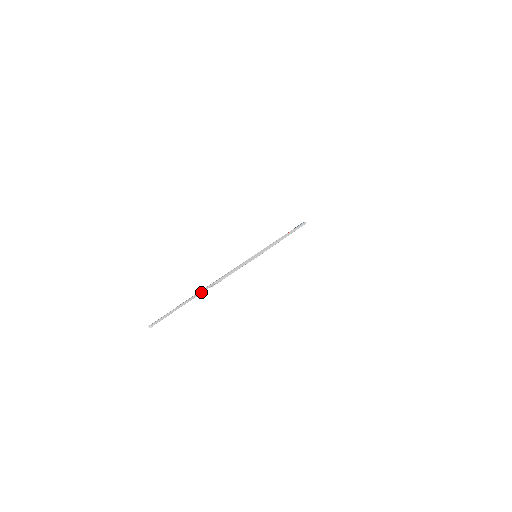
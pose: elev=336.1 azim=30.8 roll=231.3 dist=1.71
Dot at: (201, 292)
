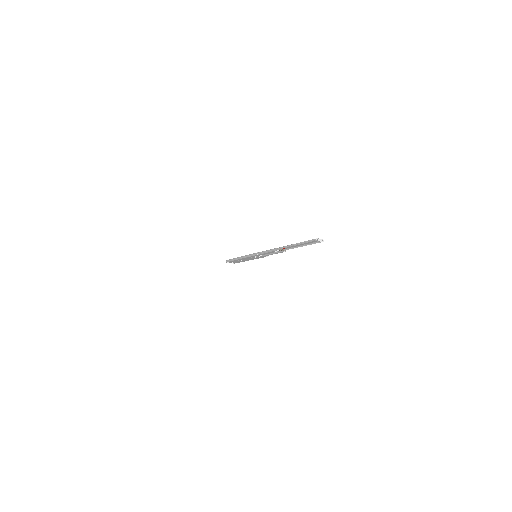
Dot at: (293, 248)
